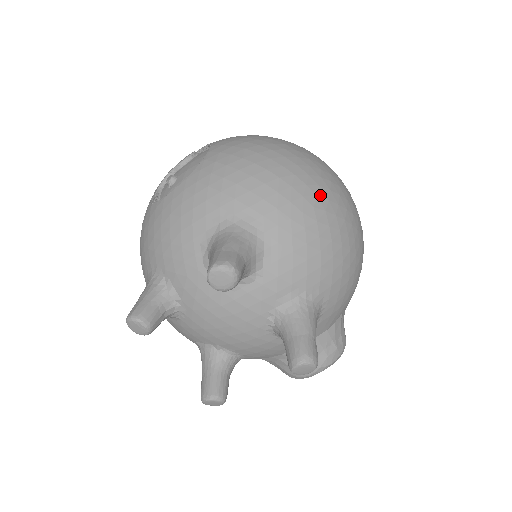
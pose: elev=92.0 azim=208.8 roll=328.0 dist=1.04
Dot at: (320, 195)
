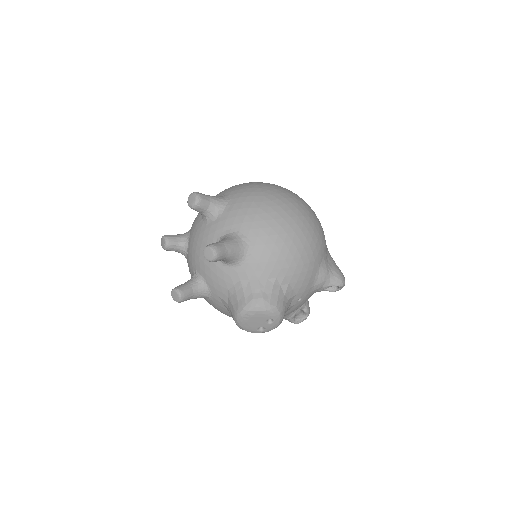
Dot at: (274, 195)
